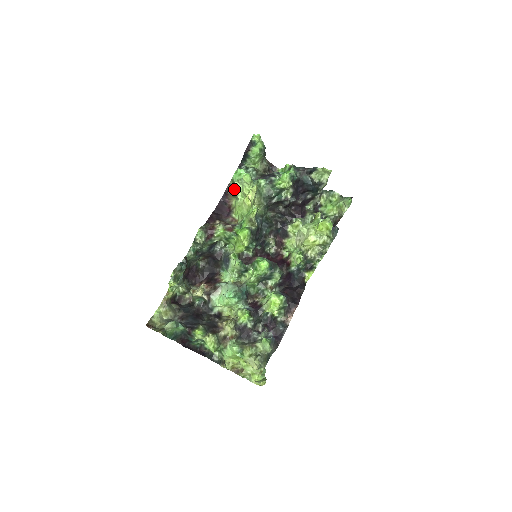
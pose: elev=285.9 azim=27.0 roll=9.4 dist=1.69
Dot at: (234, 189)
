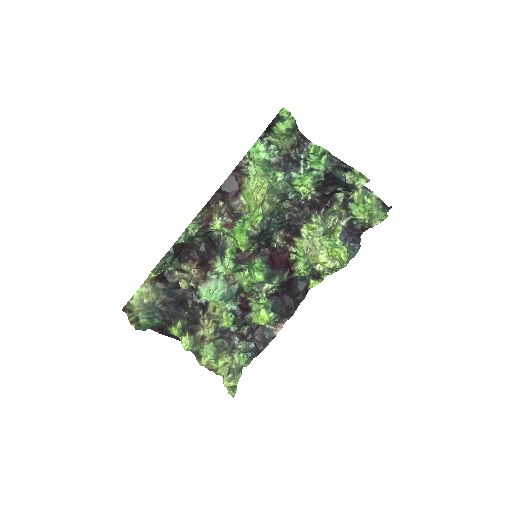
Dot at: (248, 168)
